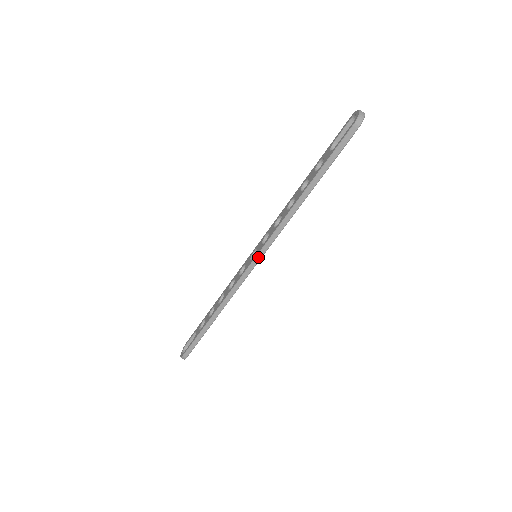
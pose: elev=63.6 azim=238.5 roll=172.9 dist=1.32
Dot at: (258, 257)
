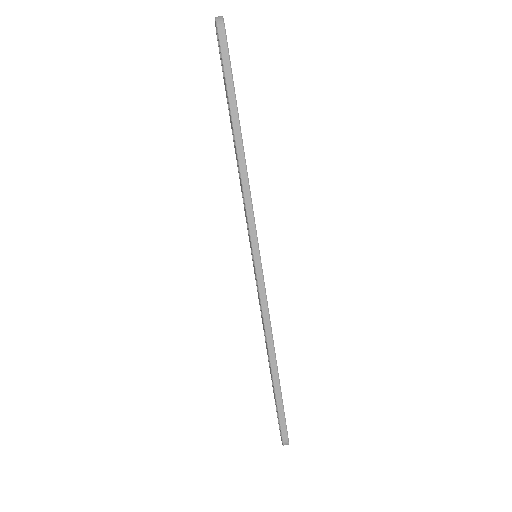
Dot at: (255, 251)
